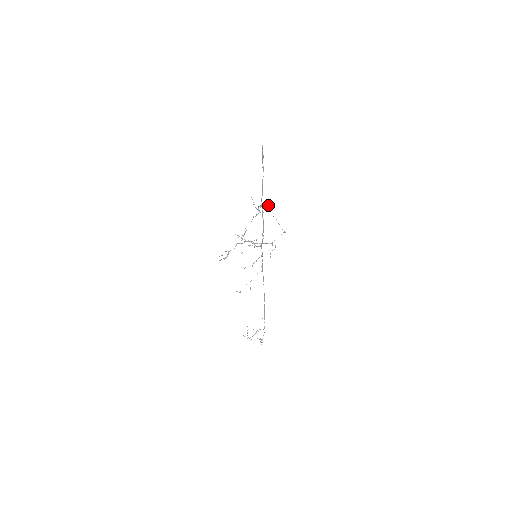
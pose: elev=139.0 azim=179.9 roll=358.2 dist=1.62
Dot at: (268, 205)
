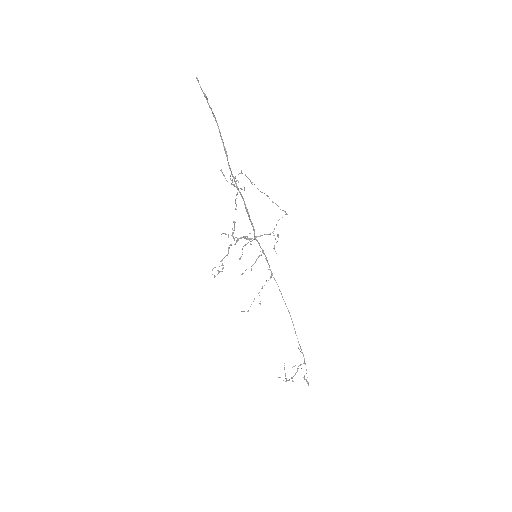
Dot at: occluded
